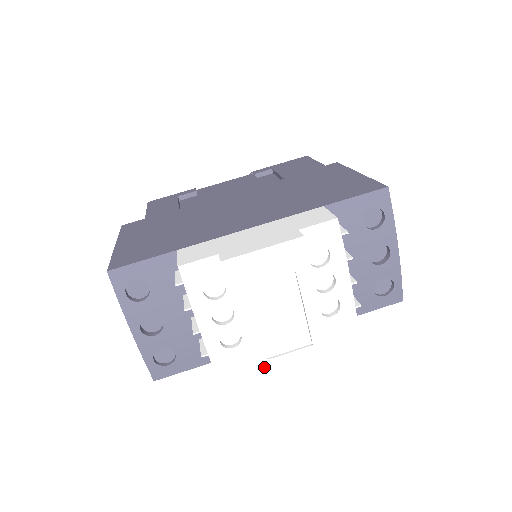
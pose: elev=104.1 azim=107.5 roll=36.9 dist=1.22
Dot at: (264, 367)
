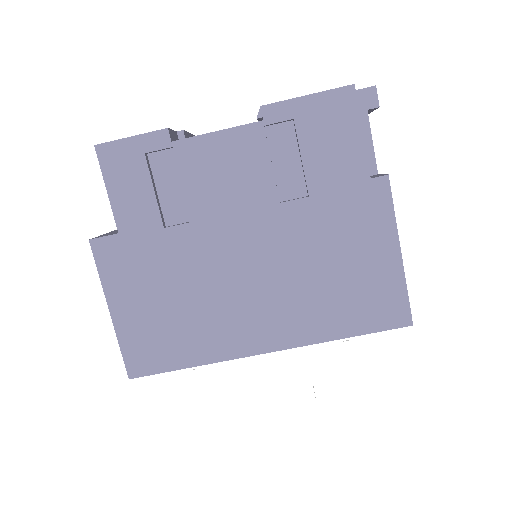
Dot at: occluded
